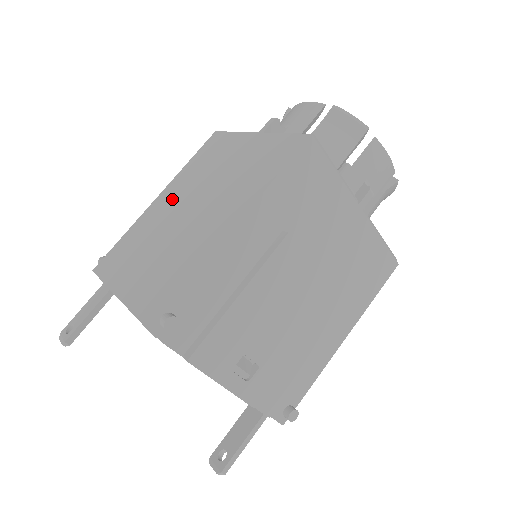
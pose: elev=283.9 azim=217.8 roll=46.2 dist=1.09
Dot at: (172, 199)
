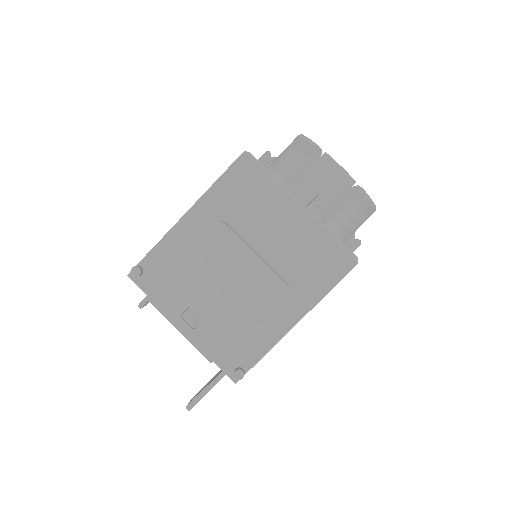
Dot at: occluded
